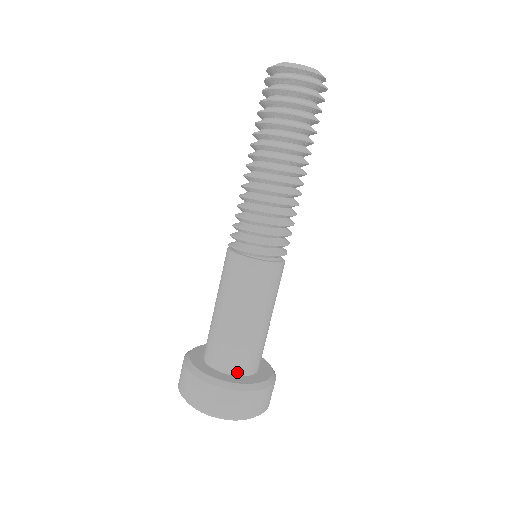
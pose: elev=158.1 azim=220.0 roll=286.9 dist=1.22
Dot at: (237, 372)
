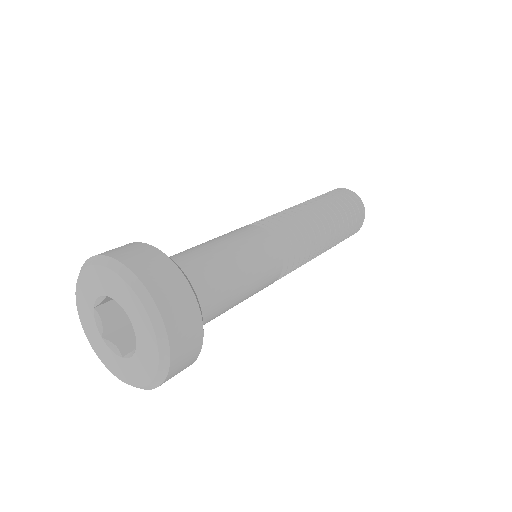
Dot at: occluded
